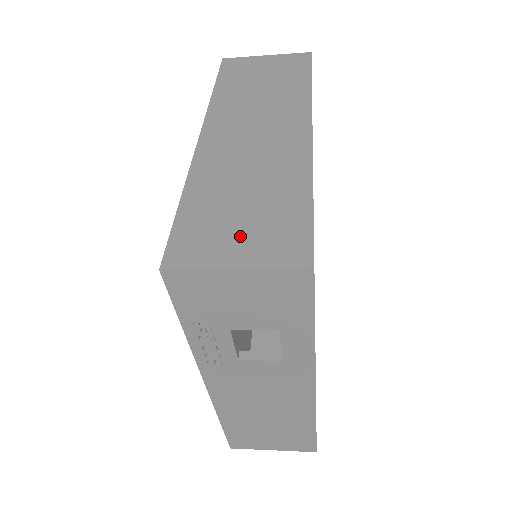
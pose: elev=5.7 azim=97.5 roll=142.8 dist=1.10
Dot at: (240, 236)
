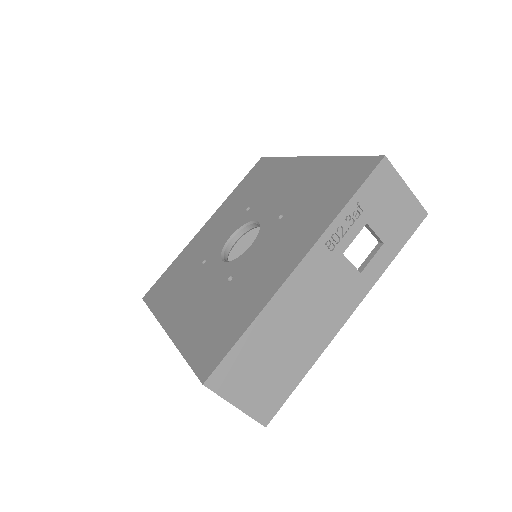
Dot at: occluded
